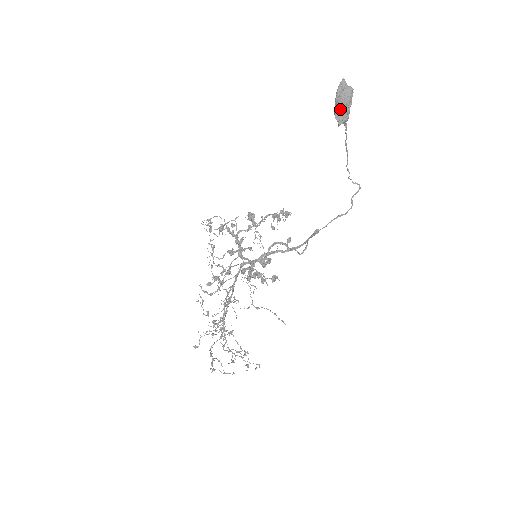
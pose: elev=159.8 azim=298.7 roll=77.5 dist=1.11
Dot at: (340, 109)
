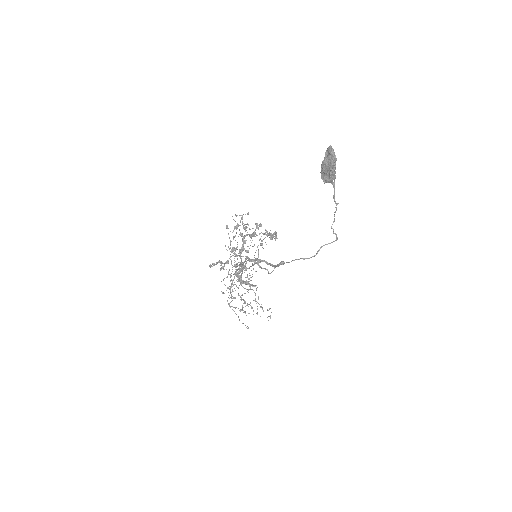
Dot at: (324, 171)
